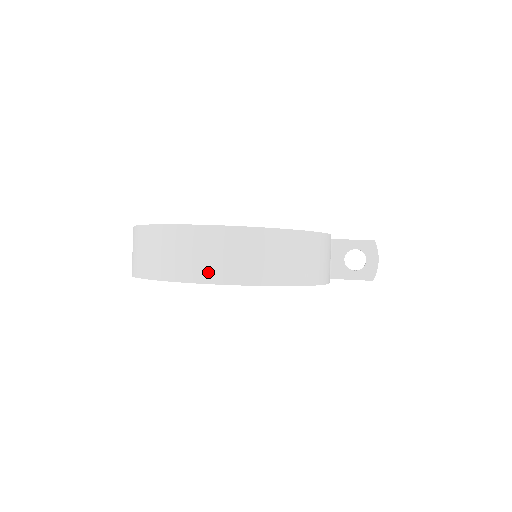
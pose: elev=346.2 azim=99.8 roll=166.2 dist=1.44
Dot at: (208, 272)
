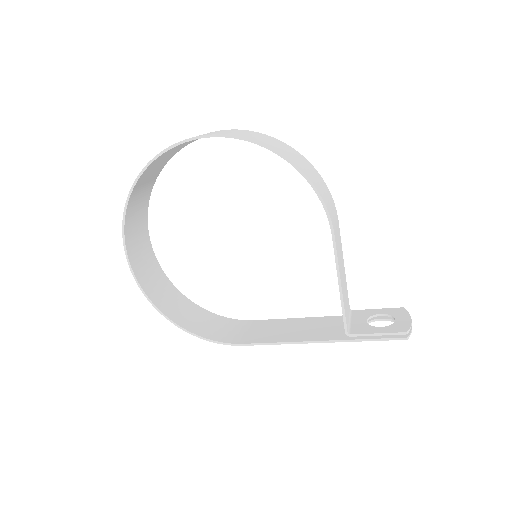
Dot at: (205, 134)
